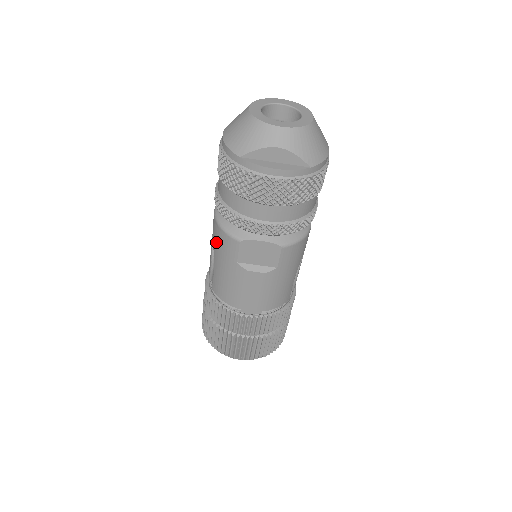
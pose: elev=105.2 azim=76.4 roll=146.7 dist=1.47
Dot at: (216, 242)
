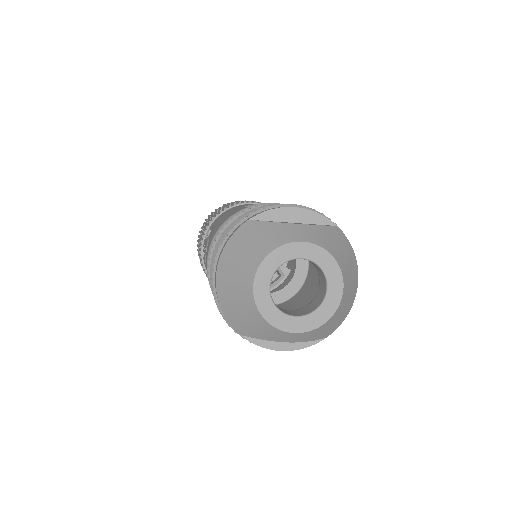
Dot at: occluded
